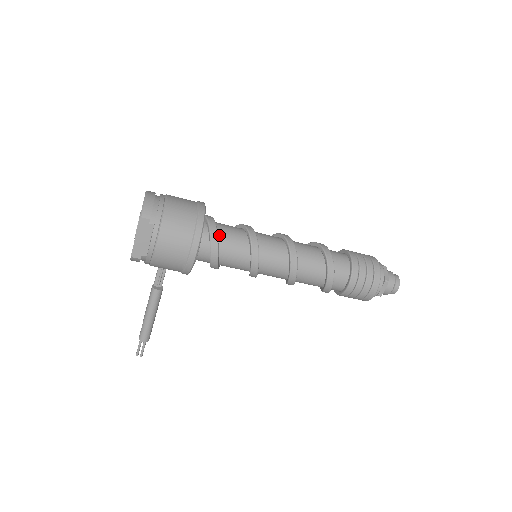
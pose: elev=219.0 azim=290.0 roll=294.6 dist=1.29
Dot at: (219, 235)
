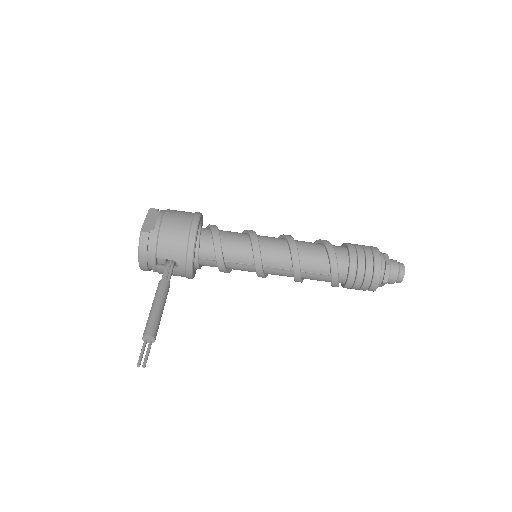
Dot at: occluded
